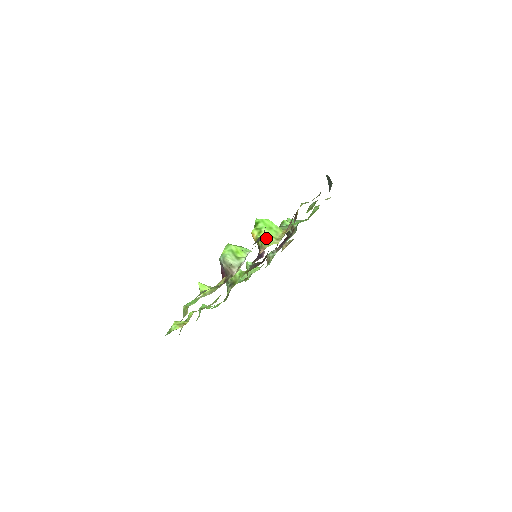
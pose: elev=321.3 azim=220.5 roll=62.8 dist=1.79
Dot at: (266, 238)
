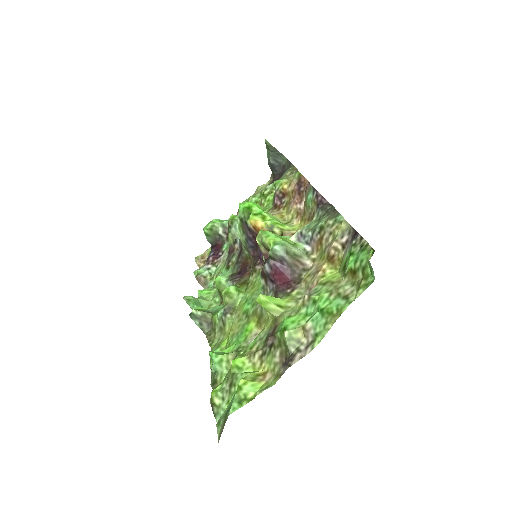
Dot at: (279, 222)
